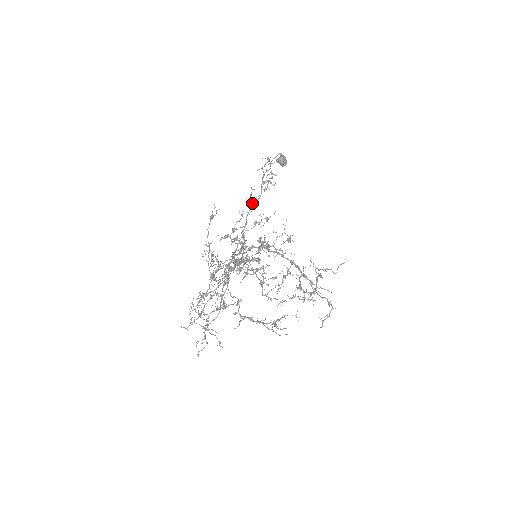
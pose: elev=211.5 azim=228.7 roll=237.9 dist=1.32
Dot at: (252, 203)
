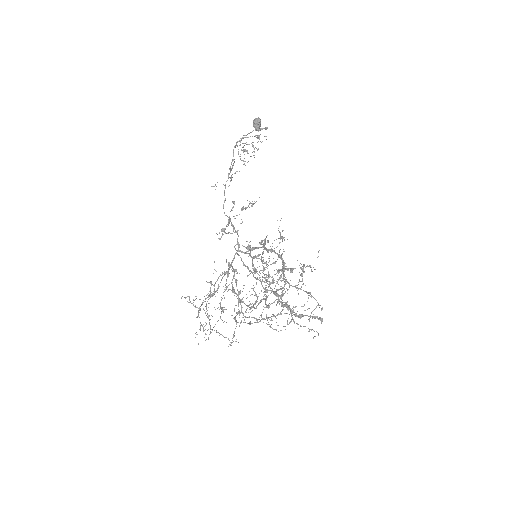
Dot at: (232, 177)
